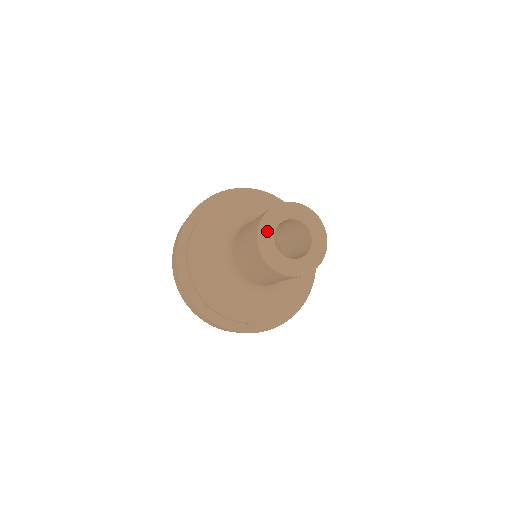
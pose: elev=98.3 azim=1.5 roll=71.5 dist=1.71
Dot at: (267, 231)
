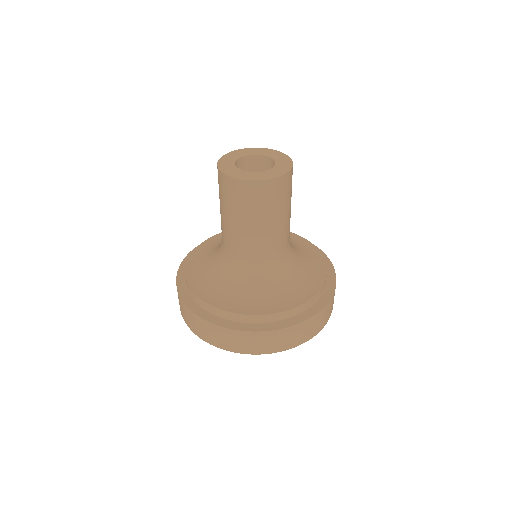
Dot at: (229, 169)
